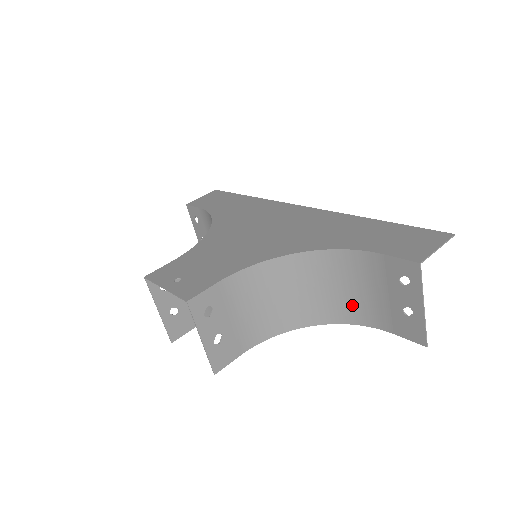
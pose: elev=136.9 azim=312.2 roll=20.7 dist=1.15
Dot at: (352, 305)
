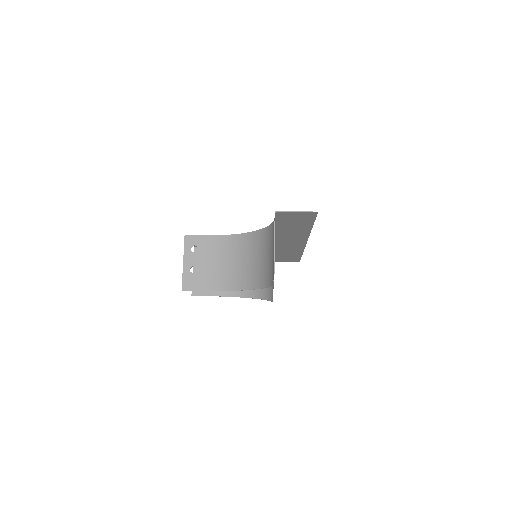
Dot at: (268, 270)
